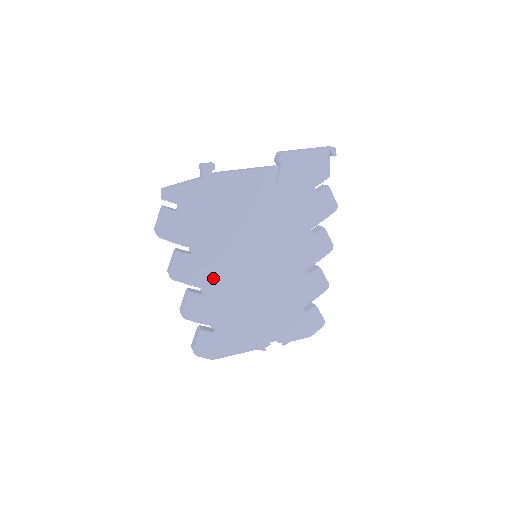
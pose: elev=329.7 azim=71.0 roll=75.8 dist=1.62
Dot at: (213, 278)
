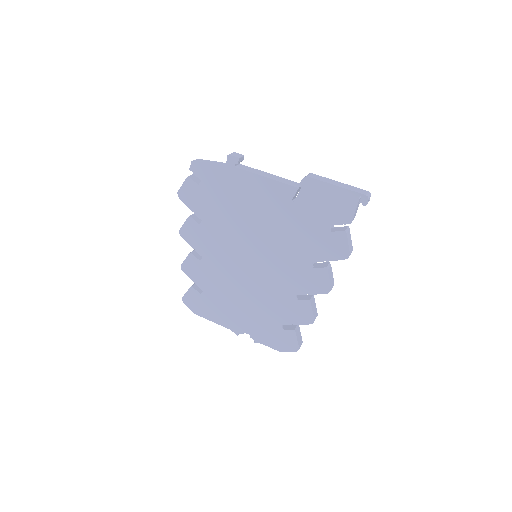
Dot at: (212, 253)
